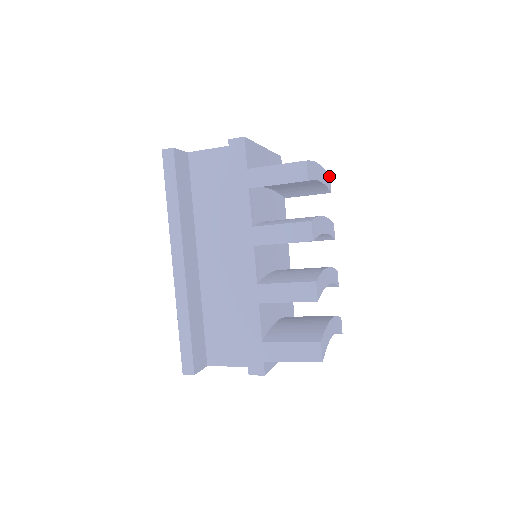
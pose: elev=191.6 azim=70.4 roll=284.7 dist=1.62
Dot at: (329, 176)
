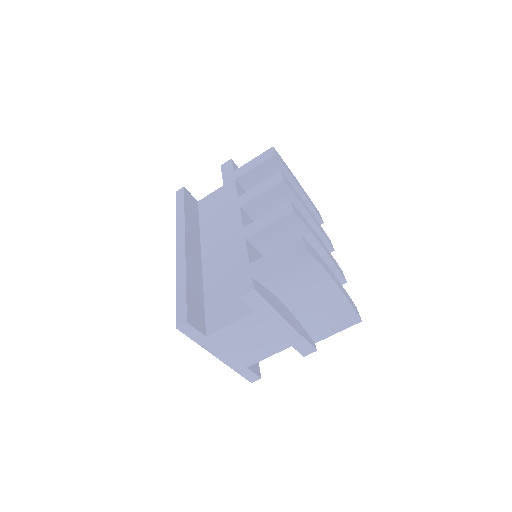
Dot at: (318, 212)
